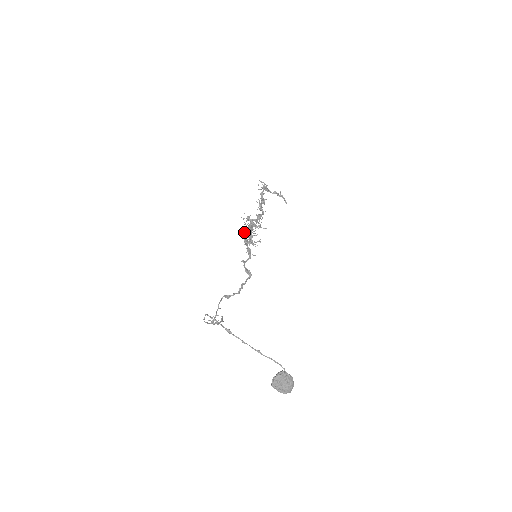
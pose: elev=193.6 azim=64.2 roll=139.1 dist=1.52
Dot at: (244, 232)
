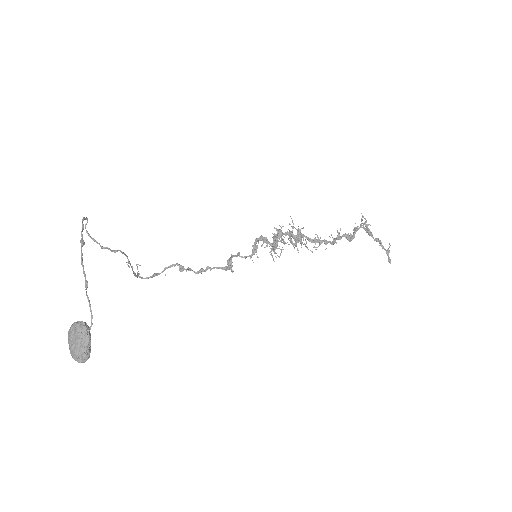
Dot at: occluded
